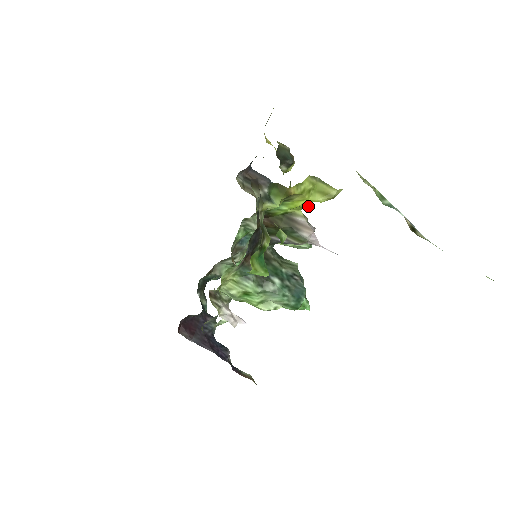
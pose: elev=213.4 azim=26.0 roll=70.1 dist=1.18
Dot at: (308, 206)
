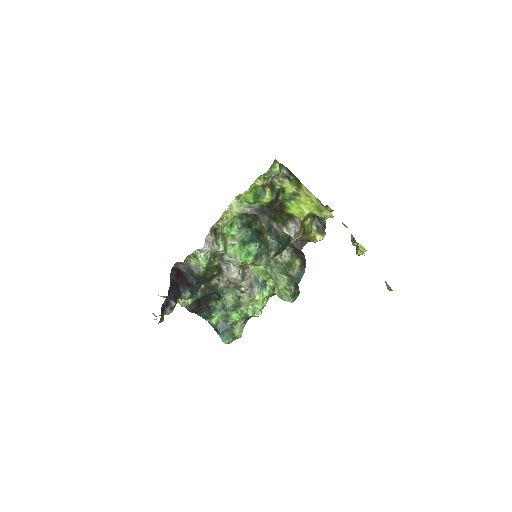
Dot at: (306, 214)
